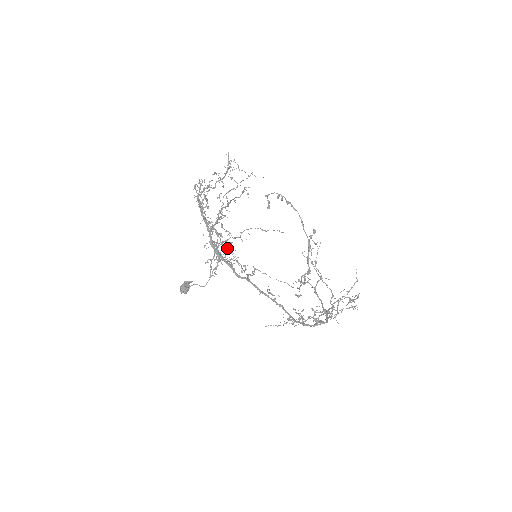
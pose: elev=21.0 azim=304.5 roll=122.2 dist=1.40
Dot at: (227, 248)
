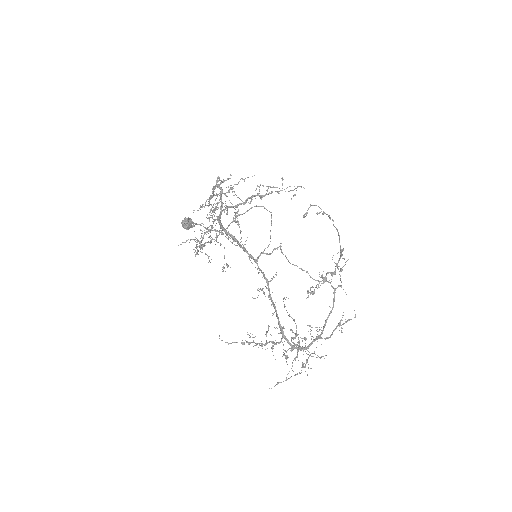
Dot at: (195, 254)
